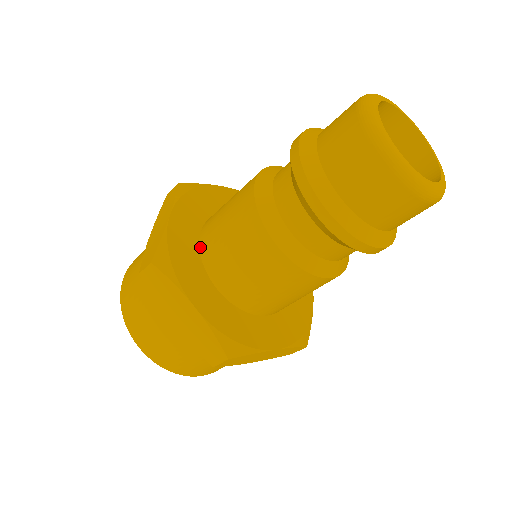
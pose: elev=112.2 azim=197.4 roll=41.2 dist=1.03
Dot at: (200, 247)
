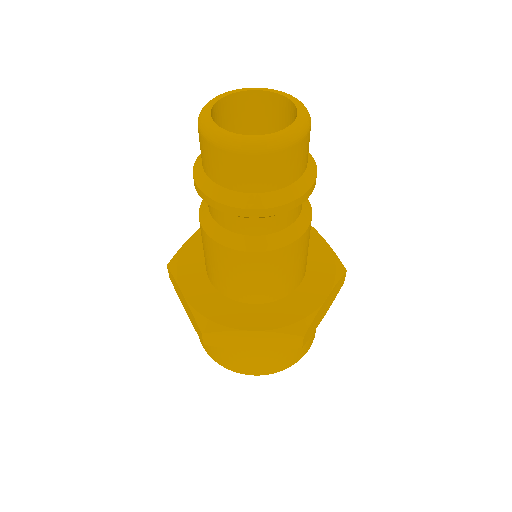
Dot at: (218, 291)
